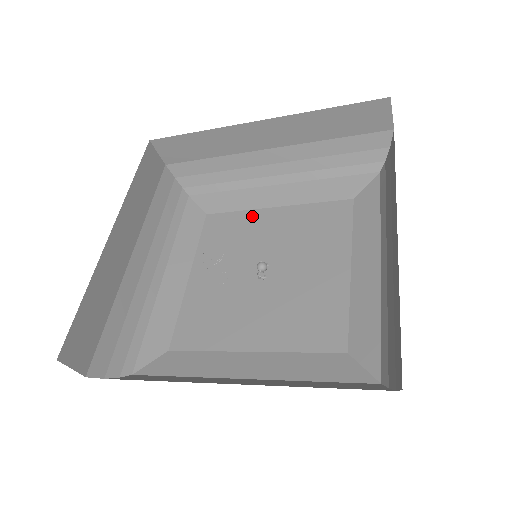
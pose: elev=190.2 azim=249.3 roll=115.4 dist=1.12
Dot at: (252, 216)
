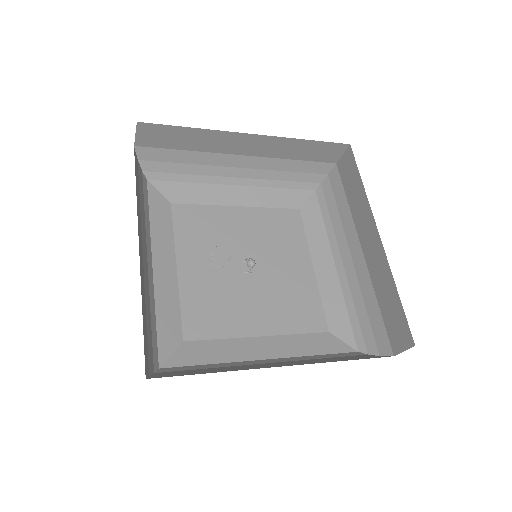
Dot at: (220, 212)
